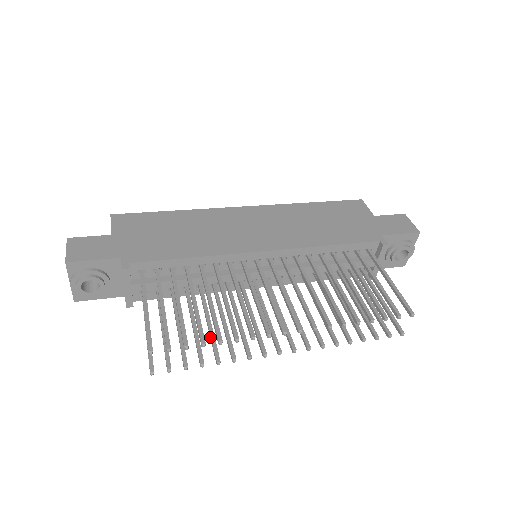
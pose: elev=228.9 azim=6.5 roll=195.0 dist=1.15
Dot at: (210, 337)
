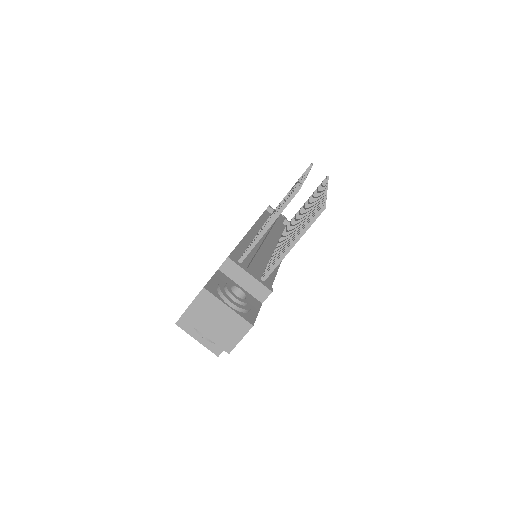
Dot at: occluded
